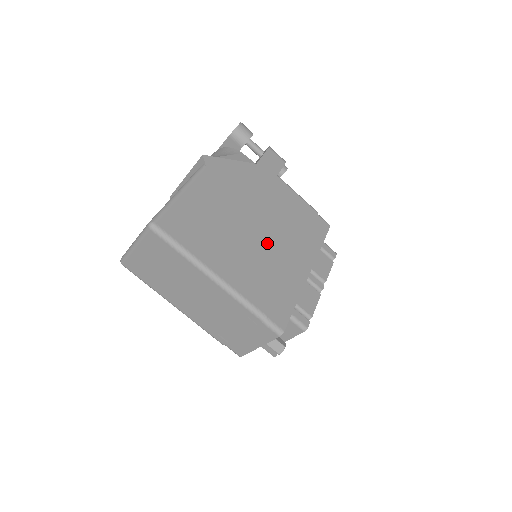
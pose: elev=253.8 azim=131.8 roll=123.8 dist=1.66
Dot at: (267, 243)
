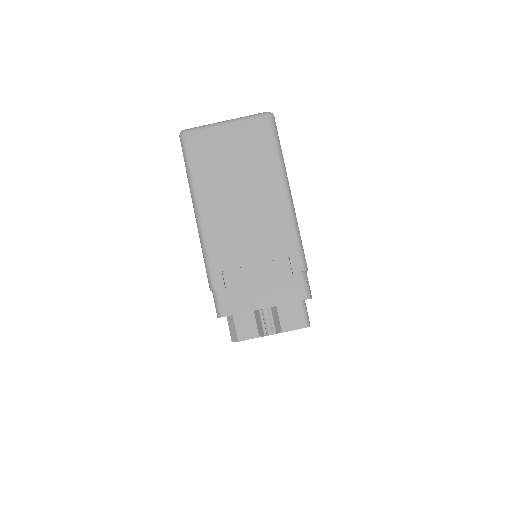
Dot at: occluded
